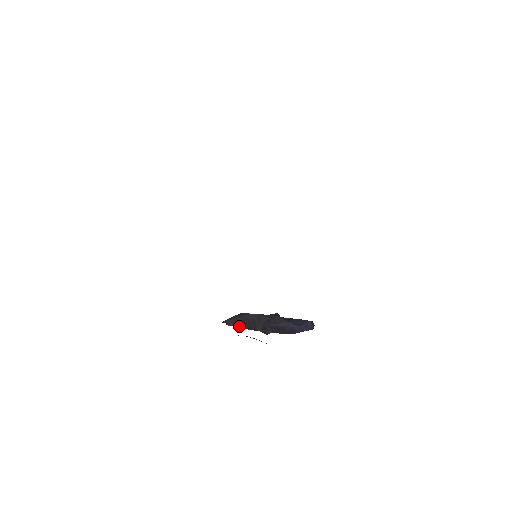
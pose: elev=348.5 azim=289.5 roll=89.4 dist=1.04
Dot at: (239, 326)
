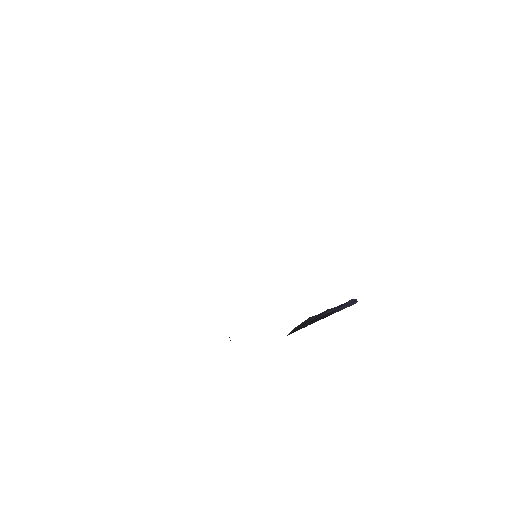
Dot at: (294, 331)
